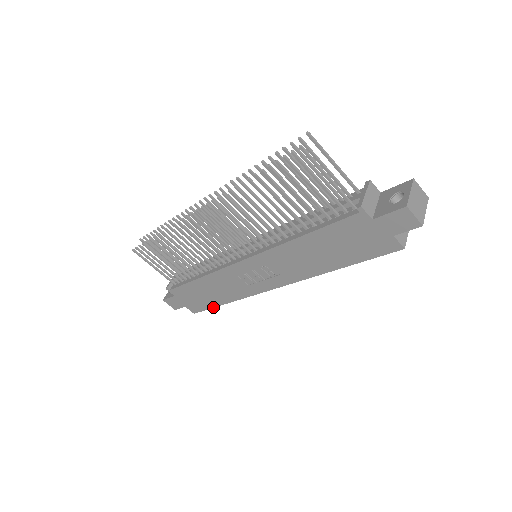
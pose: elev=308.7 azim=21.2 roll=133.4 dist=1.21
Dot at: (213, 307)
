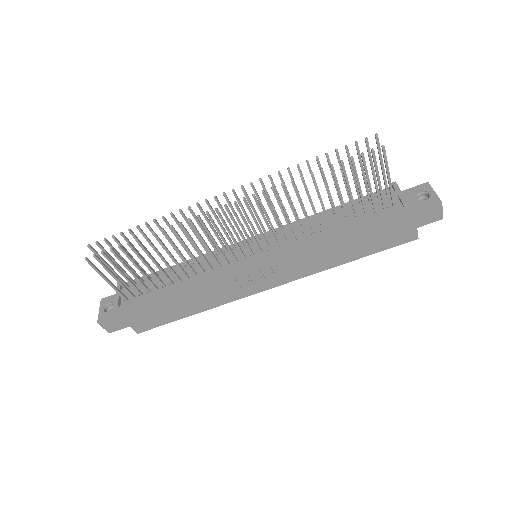
Dot at: occluded
